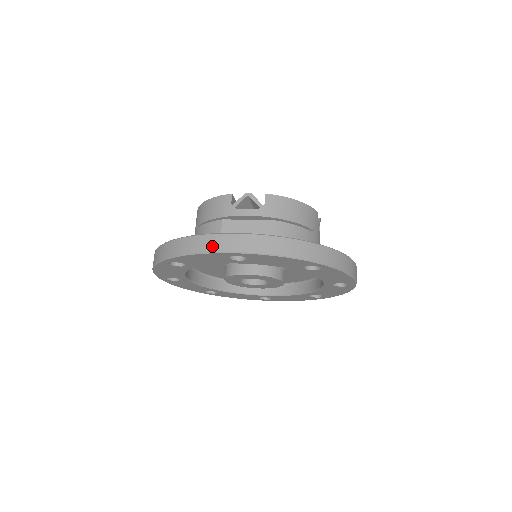
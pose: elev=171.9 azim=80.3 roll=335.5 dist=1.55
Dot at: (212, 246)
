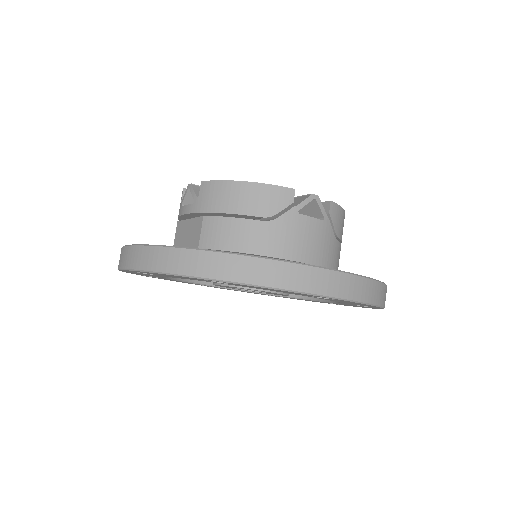
Dot at: (119, 262)
